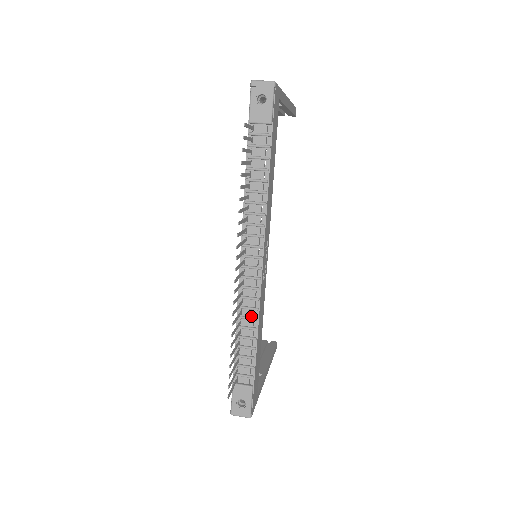
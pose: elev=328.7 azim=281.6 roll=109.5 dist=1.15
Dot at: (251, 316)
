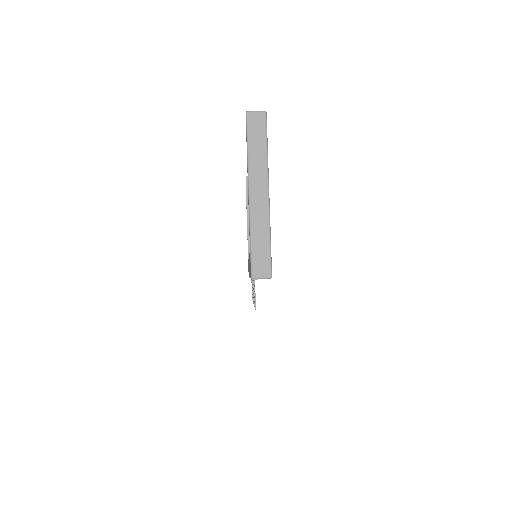
Dot at: occluded
